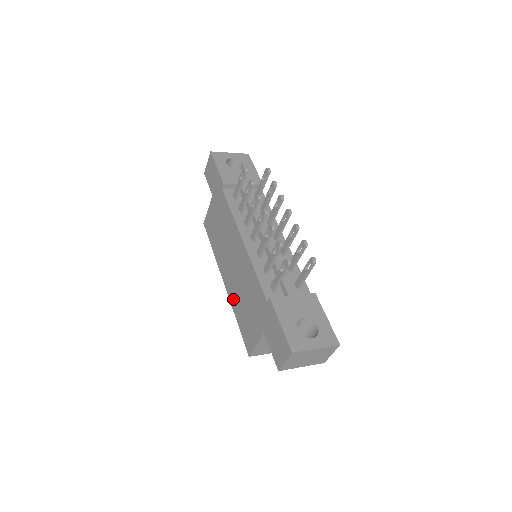
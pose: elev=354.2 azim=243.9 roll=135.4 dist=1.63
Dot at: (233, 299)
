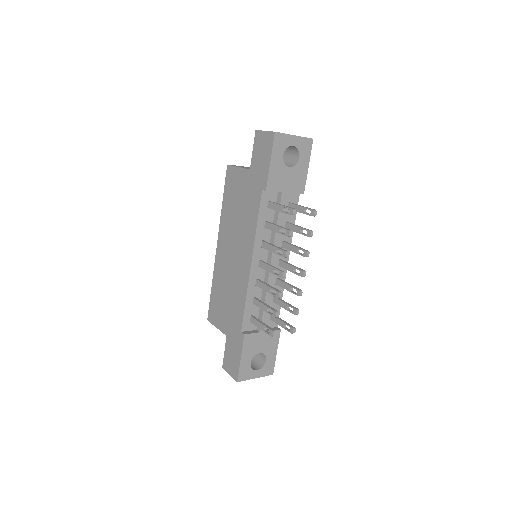
Dot at: (217, 272)
